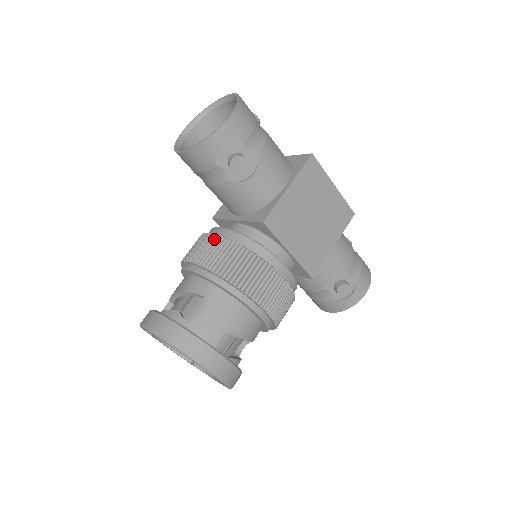
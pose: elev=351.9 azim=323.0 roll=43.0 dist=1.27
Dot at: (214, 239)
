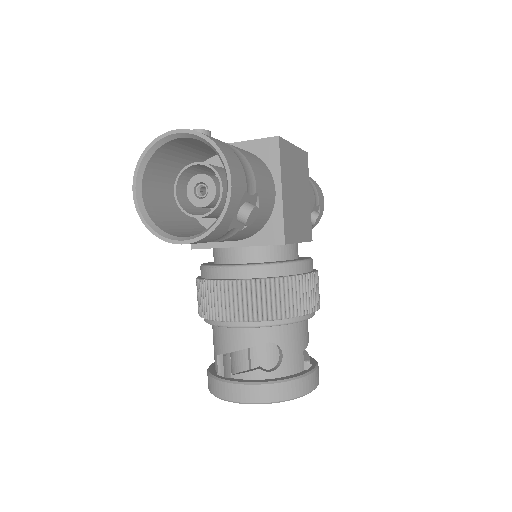
Dot at: (244, 287)
